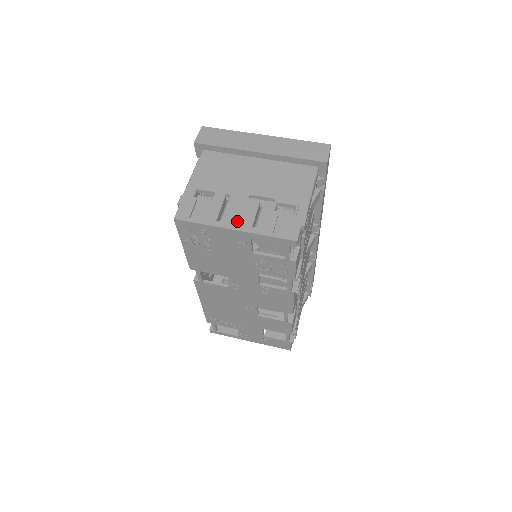
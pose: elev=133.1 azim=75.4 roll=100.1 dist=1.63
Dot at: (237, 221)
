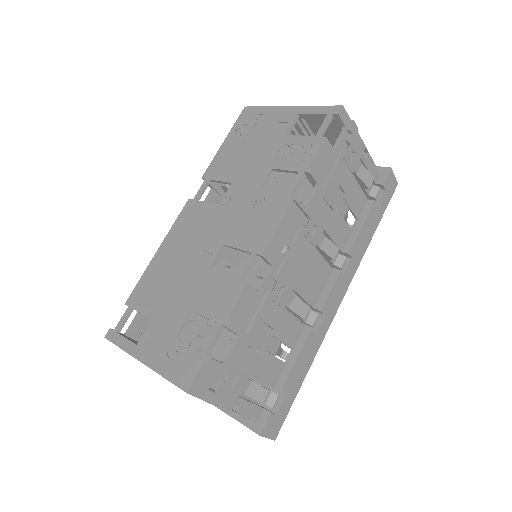
Dot at: occluded
